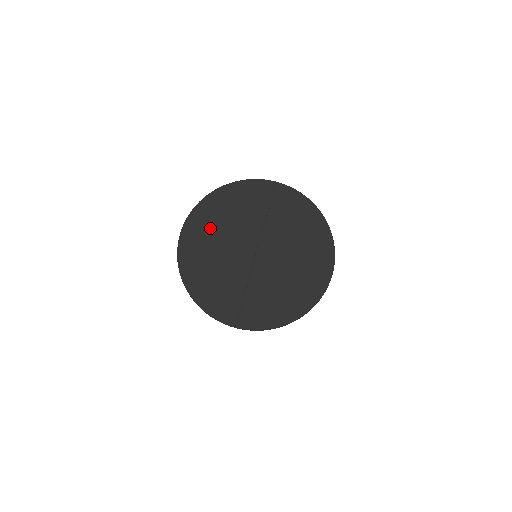
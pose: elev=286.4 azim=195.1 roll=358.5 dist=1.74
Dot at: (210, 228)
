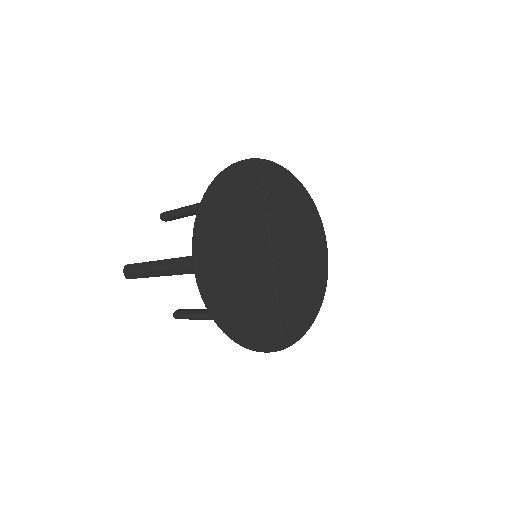
Dot at: (223, 247)
